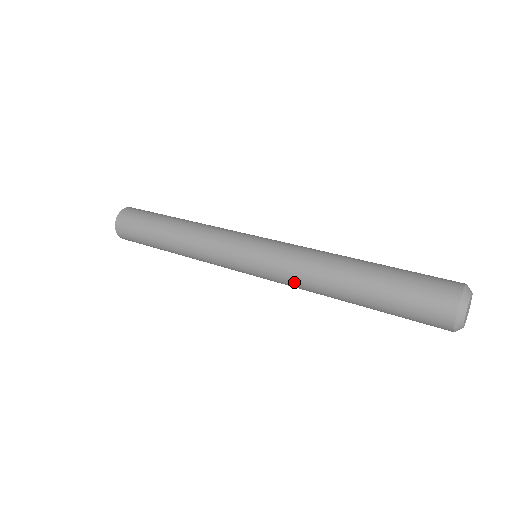
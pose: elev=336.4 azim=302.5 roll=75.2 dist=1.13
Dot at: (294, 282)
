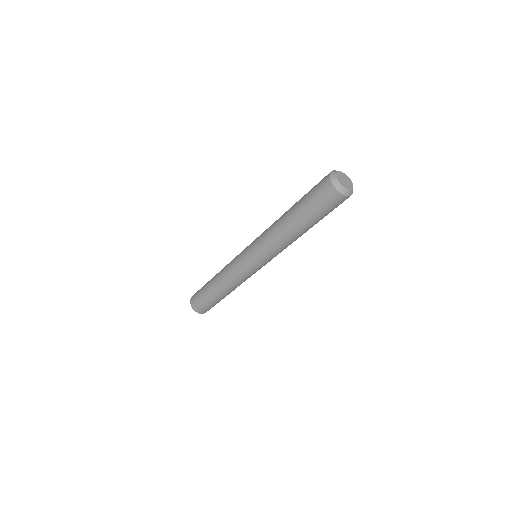
Dot at: (266, 230)
